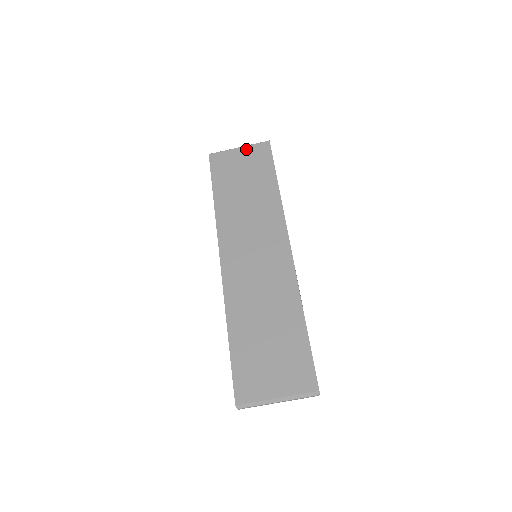
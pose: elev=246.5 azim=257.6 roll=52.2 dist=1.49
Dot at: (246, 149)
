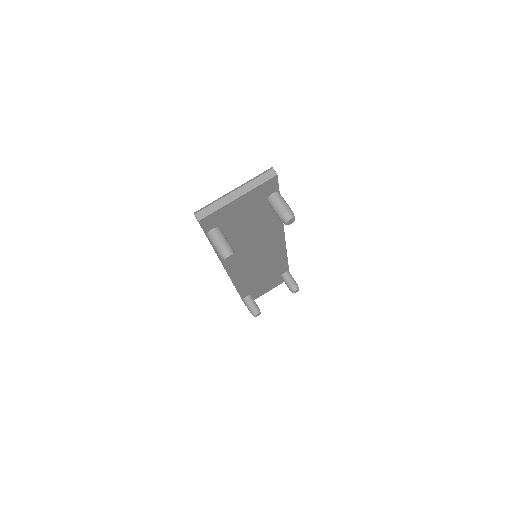
Dot at: occluded
